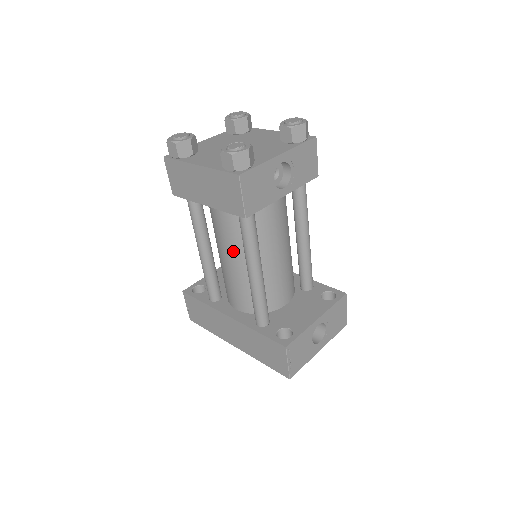
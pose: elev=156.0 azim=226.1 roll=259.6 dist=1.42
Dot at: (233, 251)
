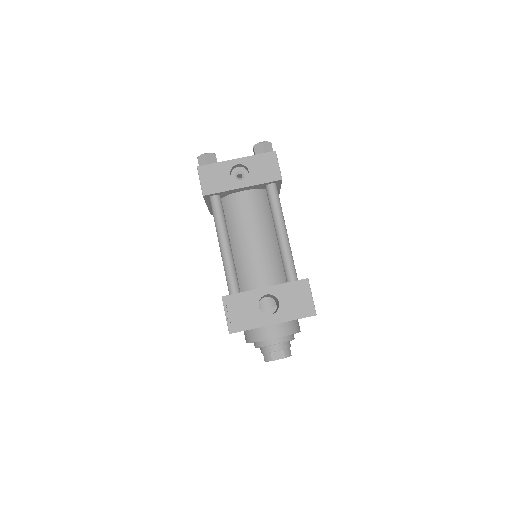
Dot at: occluded
